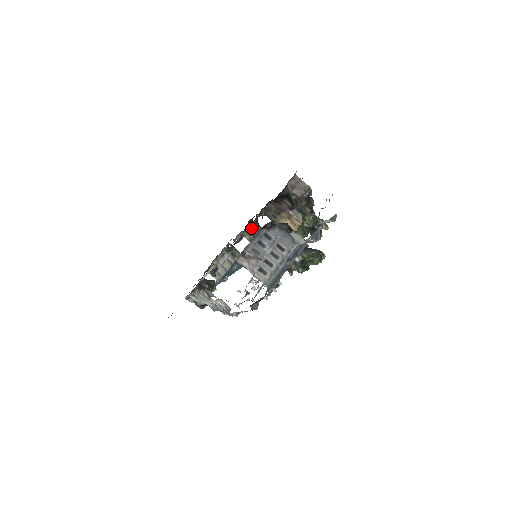
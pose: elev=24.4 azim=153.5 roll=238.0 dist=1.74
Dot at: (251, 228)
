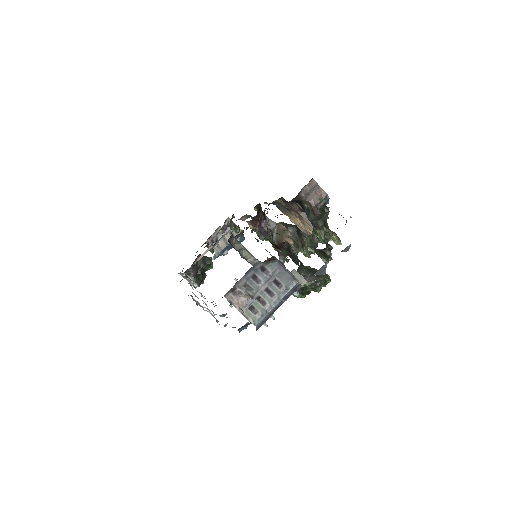
Dot at: (253, 230)
